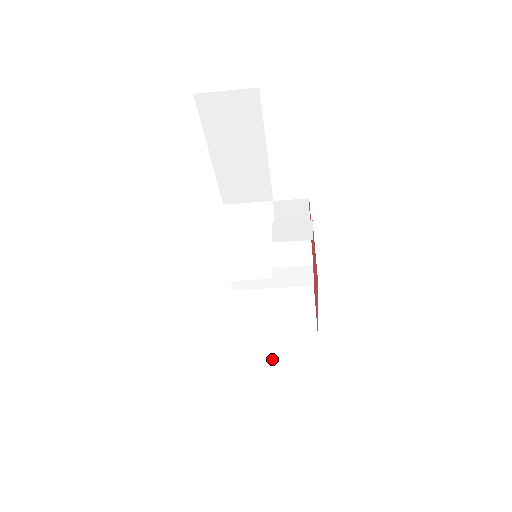
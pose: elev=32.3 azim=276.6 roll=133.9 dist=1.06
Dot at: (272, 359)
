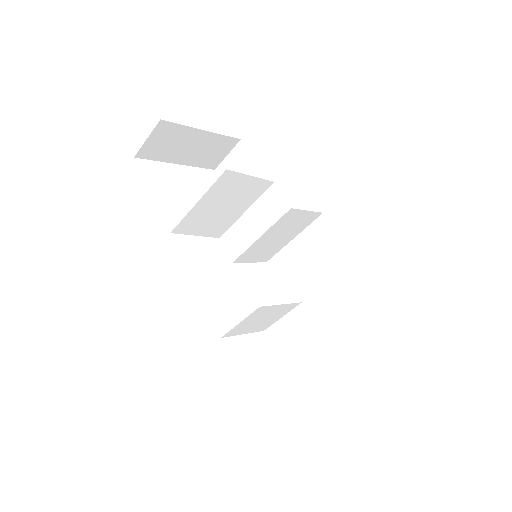
Dot at: occluded
